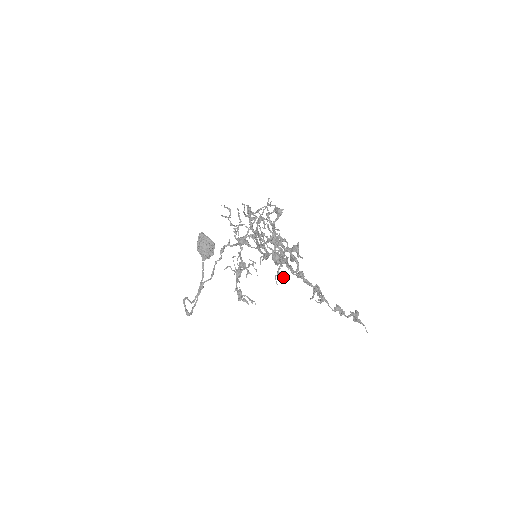
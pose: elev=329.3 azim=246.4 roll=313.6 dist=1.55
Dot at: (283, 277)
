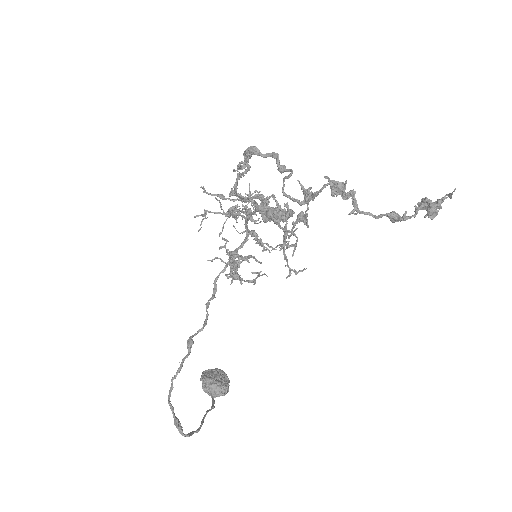
Dot at: (293, 231)
